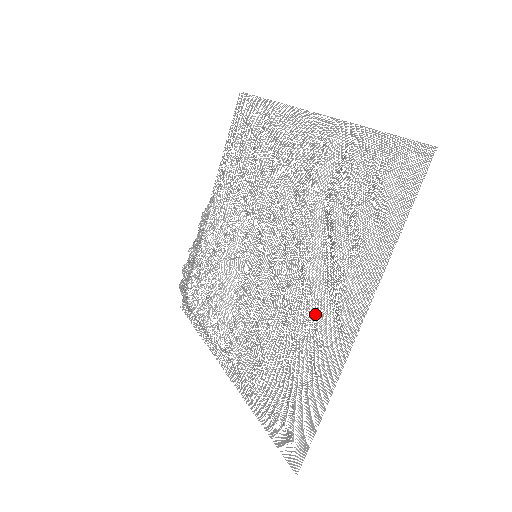
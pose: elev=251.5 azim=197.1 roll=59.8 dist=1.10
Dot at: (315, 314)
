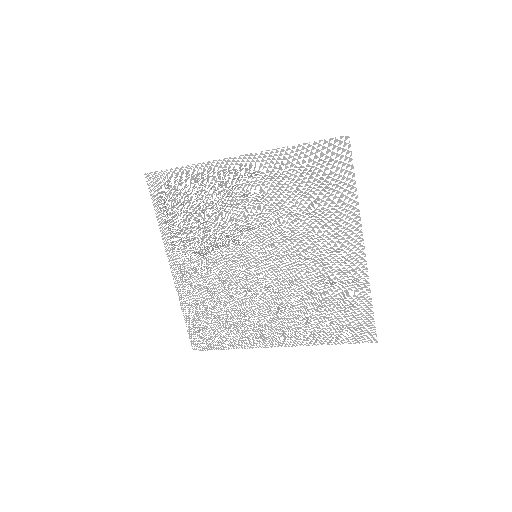
Dot at: (266, 320)
